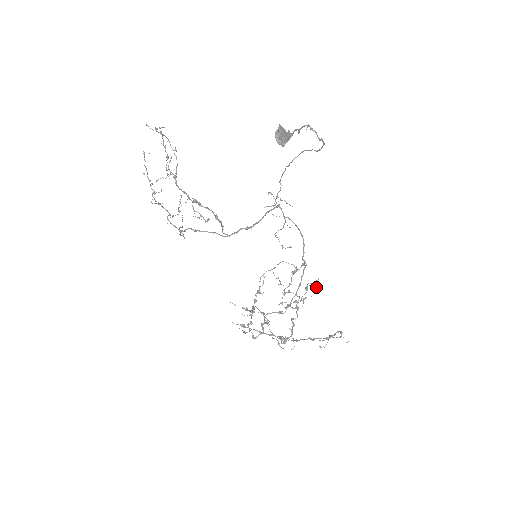
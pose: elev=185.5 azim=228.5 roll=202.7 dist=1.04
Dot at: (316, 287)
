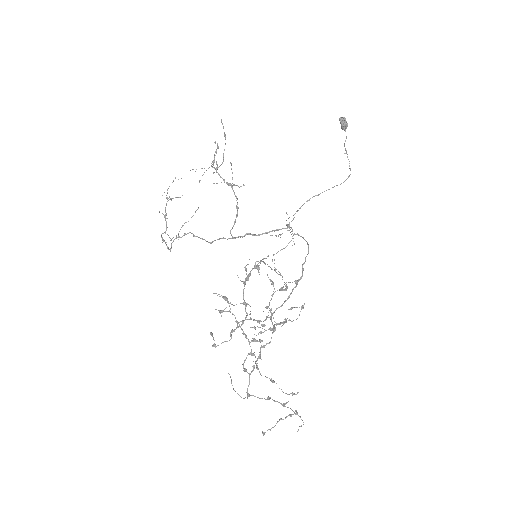
Dot at: (299, 314)
